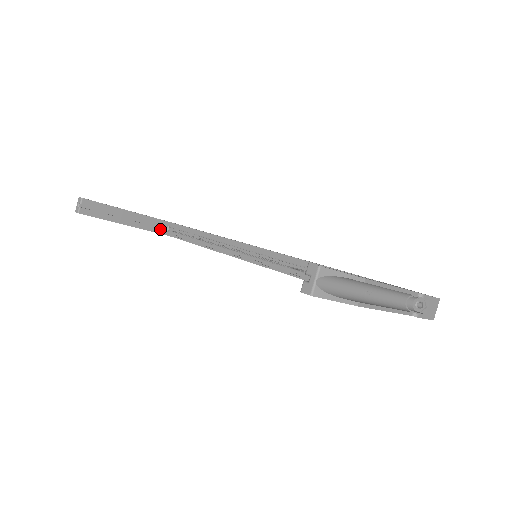
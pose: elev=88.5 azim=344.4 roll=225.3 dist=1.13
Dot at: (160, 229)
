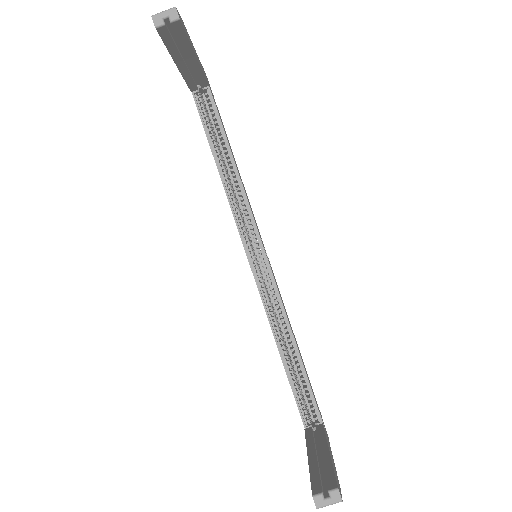
Dot at: (195, 86)
